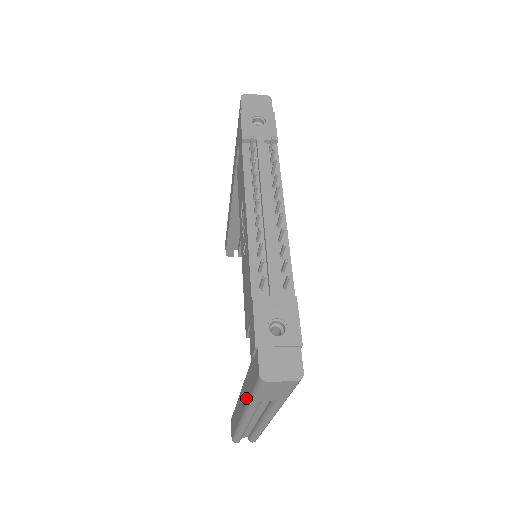
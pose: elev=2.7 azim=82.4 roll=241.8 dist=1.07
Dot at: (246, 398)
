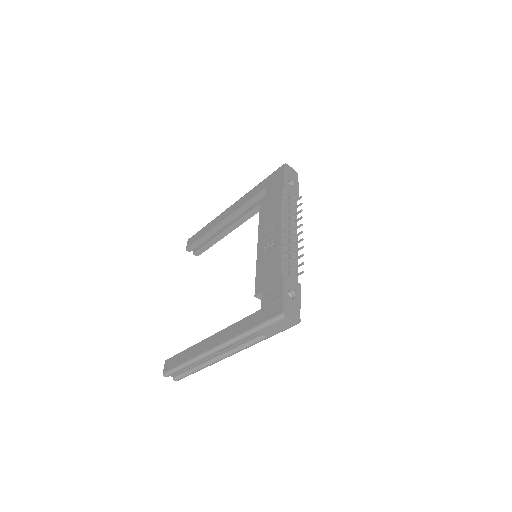
Dot at: (238, 332)
